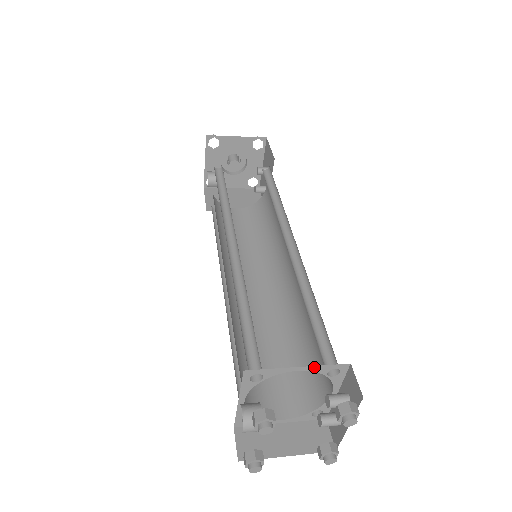
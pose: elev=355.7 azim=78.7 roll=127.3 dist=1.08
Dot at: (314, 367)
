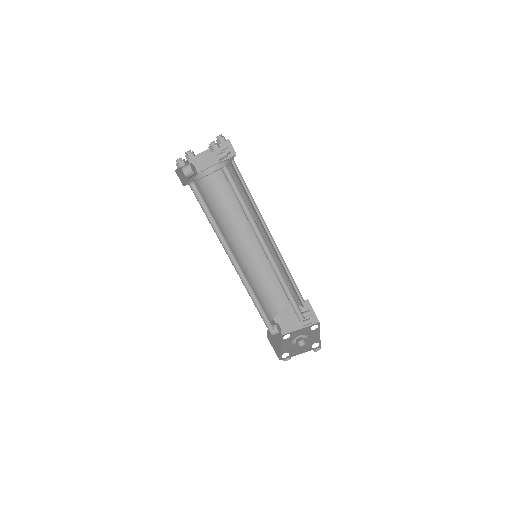
Dot at: (222, 162)
